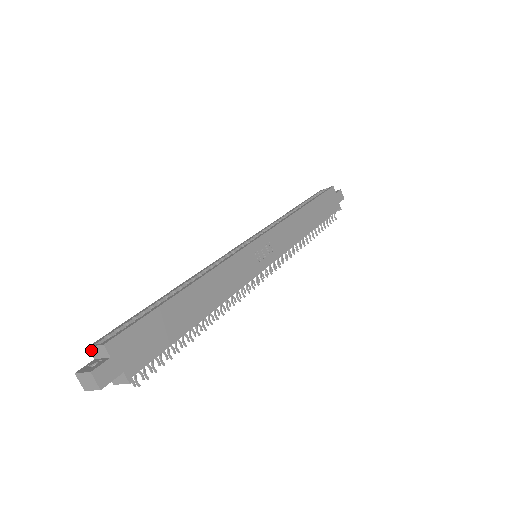
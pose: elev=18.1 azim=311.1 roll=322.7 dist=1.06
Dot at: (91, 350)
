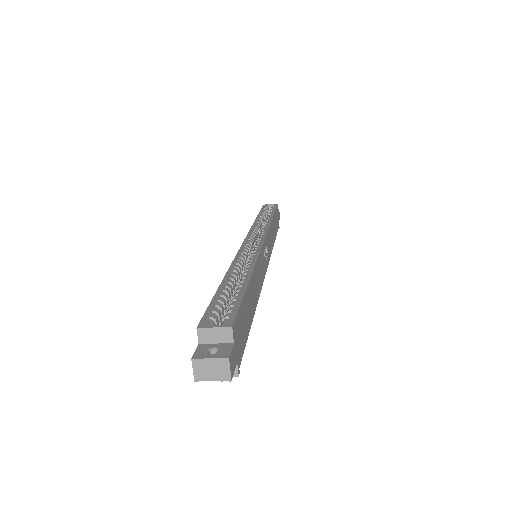
Dot at: (201, 332)
